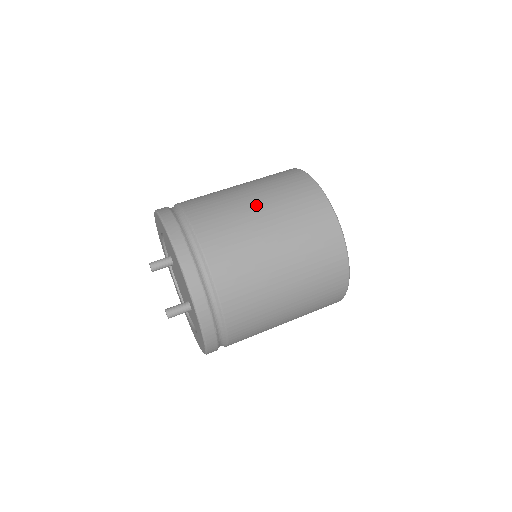
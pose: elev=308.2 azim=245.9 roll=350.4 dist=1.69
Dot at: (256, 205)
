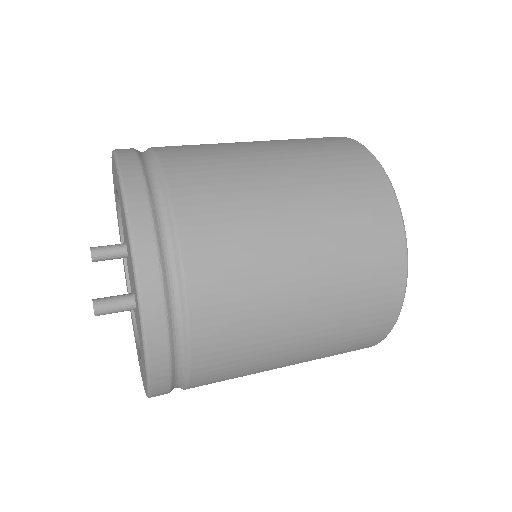
Dot at: (257, 143)
